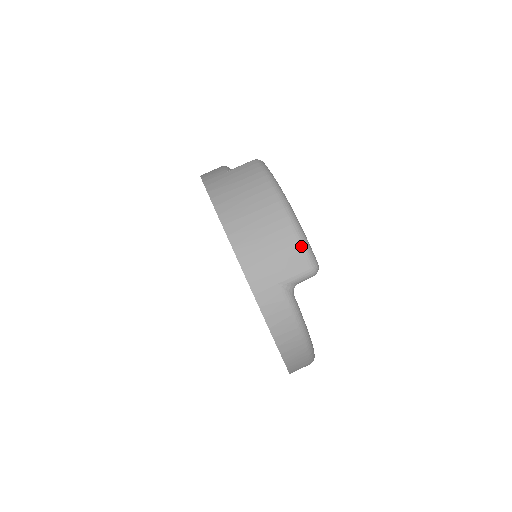
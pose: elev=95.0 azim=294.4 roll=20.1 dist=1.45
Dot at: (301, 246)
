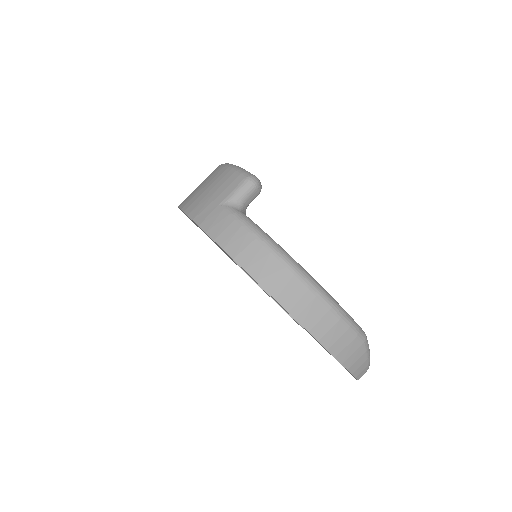
Dot at: (233, 171)
